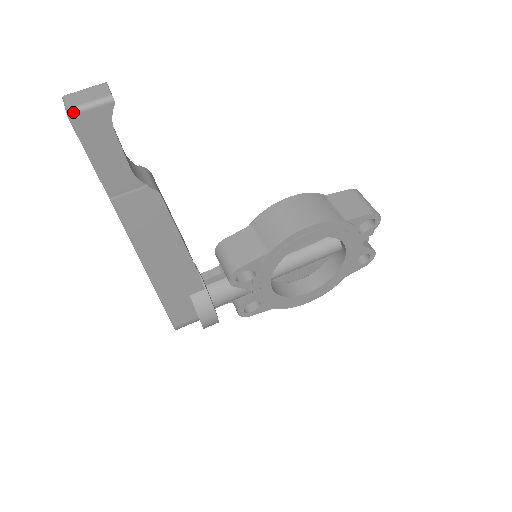
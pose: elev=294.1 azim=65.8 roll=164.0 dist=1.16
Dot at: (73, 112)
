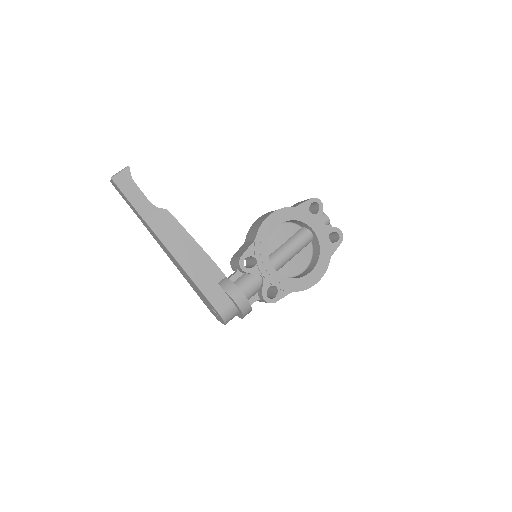
Dot at: (114, 177)
